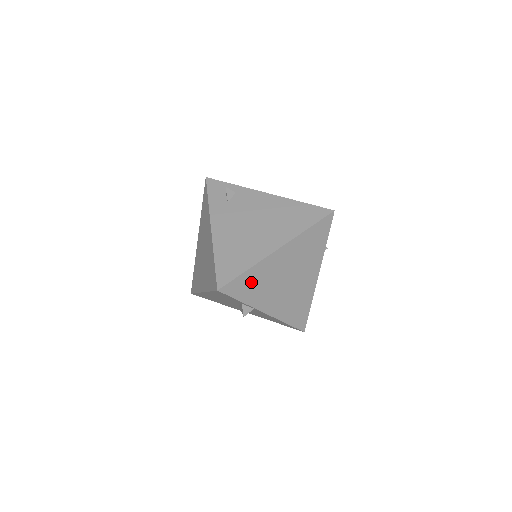
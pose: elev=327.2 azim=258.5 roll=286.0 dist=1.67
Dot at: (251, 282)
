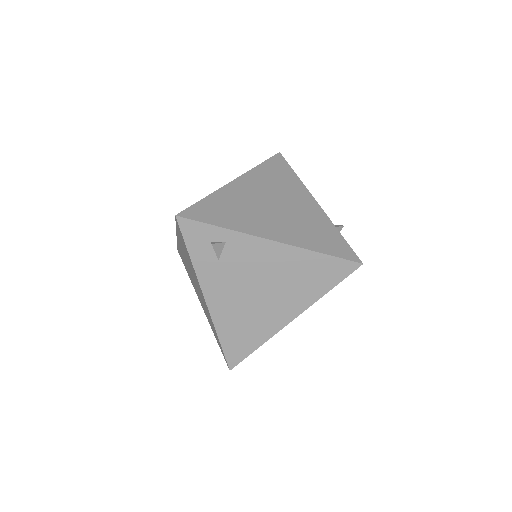
Dot at: occluded
